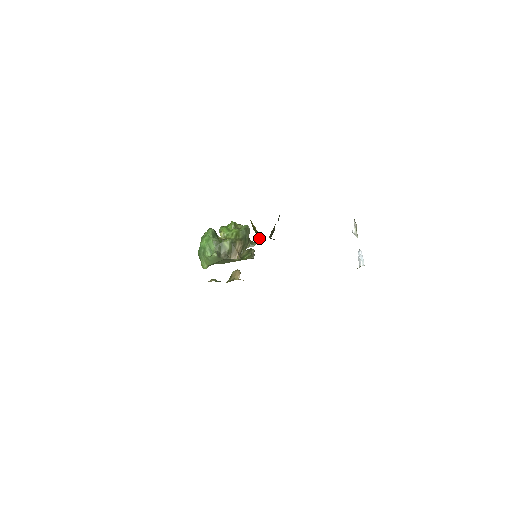
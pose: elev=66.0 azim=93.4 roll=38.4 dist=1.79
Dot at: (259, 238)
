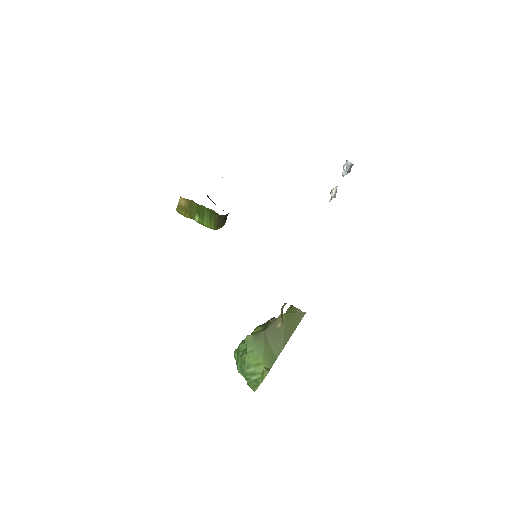
Dot at: (205, 211)
